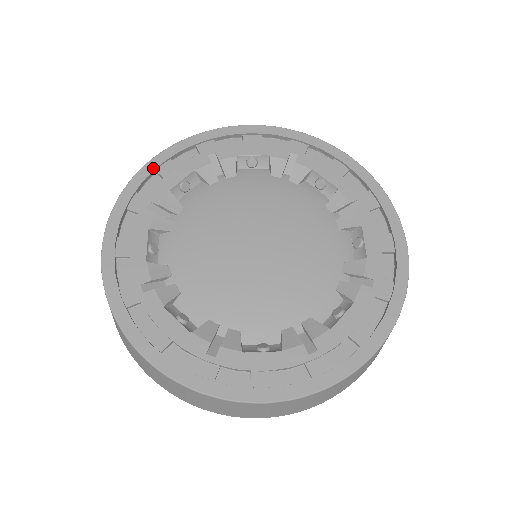
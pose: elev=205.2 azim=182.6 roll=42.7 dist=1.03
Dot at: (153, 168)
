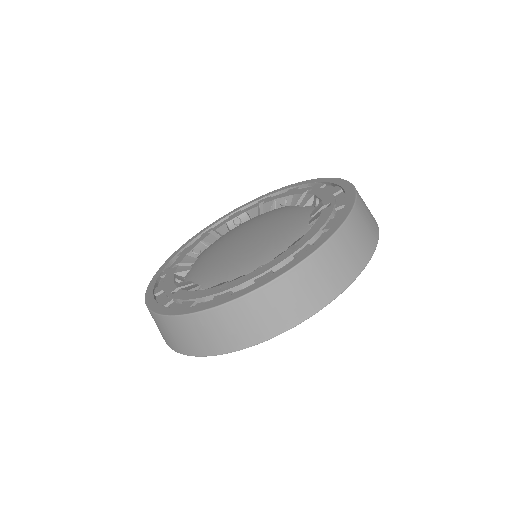
Dot at: (175, 255)
